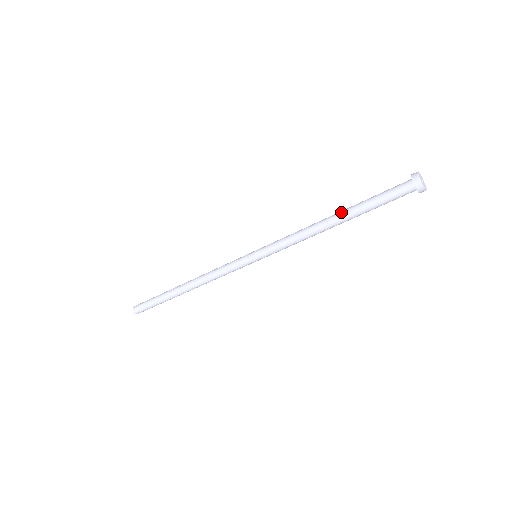
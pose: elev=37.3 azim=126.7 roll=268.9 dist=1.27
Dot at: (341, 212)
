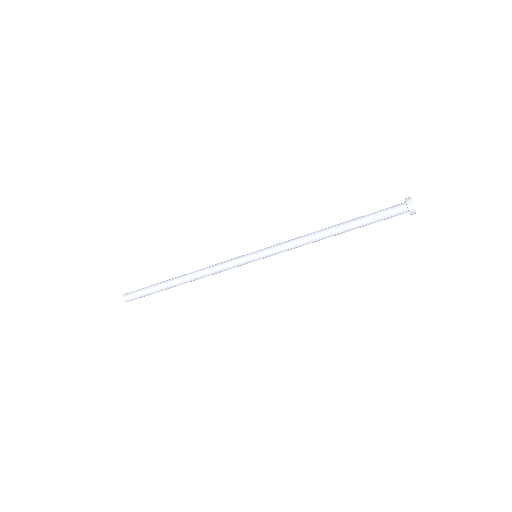
Dot at: (341, 225)
